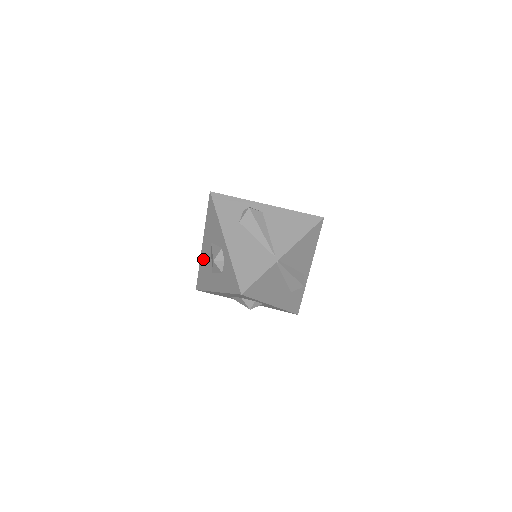
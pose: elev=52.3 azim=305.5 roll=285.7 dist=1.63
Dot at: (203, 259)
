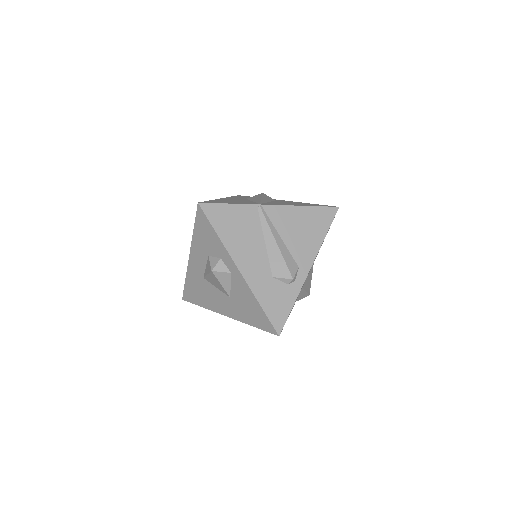
Dot at: occluded
